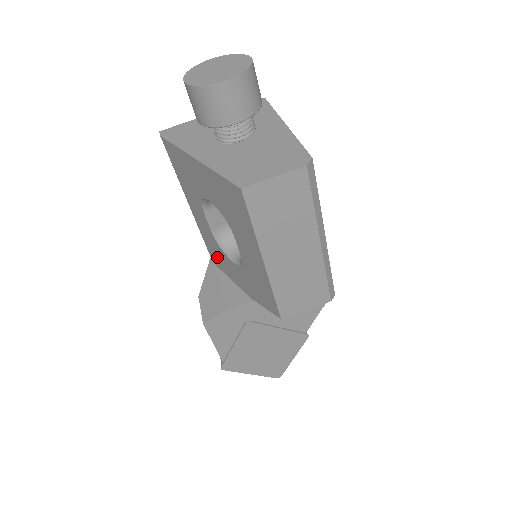
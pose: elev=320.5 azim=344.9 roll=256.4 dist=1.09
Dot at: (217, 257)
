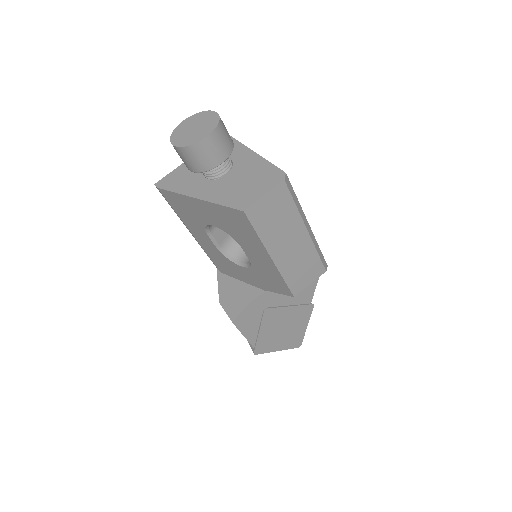
Dot at: (225, 267)
